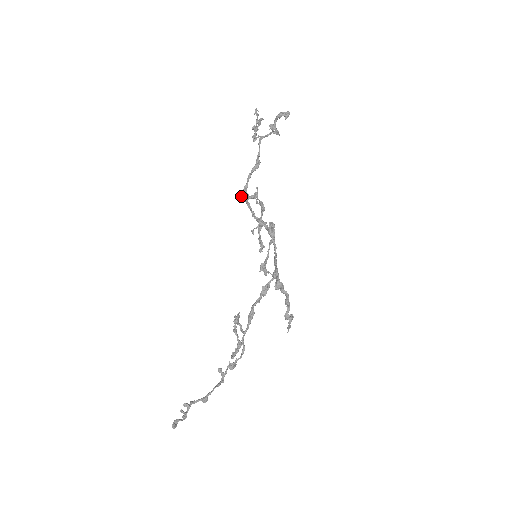
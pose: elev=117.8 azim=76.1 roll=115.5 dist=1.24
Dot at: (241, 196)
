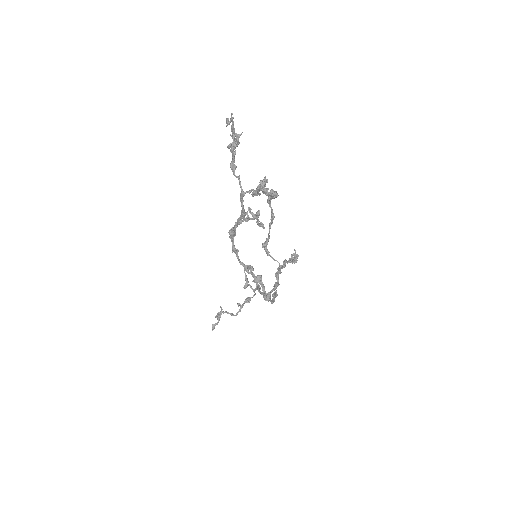
Dot at: (230, 234)
